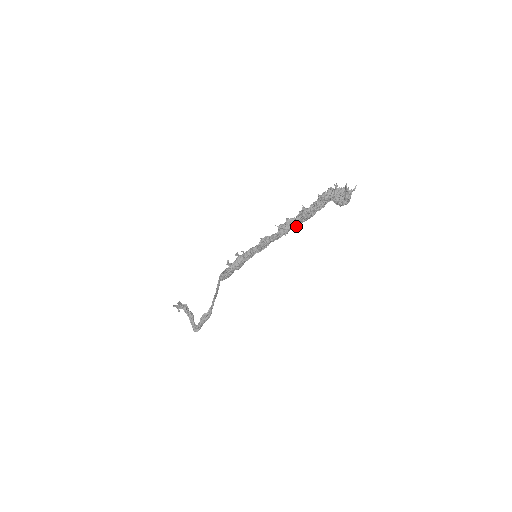
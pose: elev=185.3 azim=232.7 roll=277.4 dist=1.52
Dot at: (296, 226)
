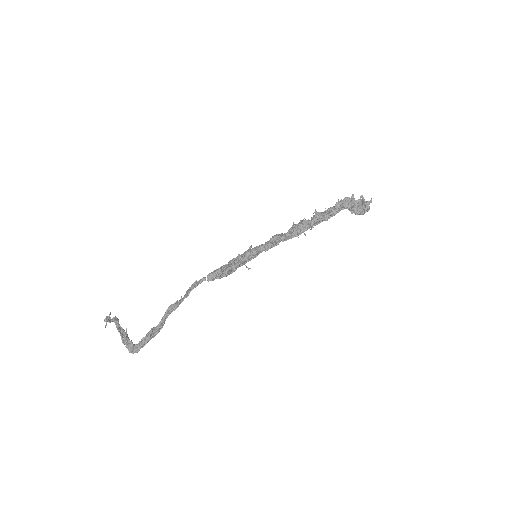
Dot at: (308, 228)
